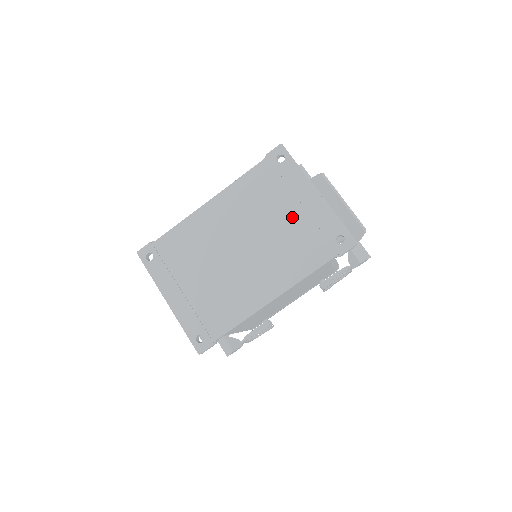
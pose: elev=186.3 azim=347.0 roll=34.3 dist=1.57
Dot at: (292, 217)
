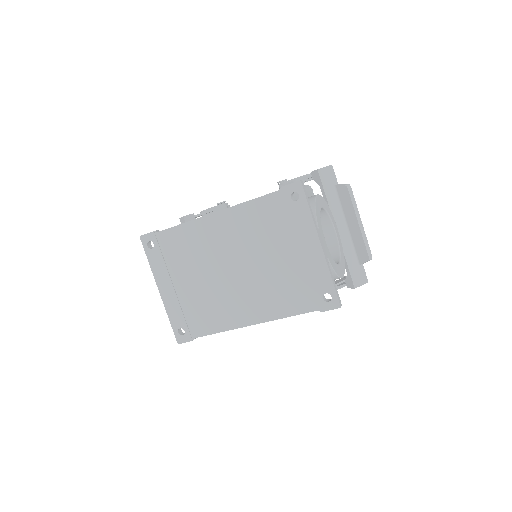
Dot at: (289, 259)
